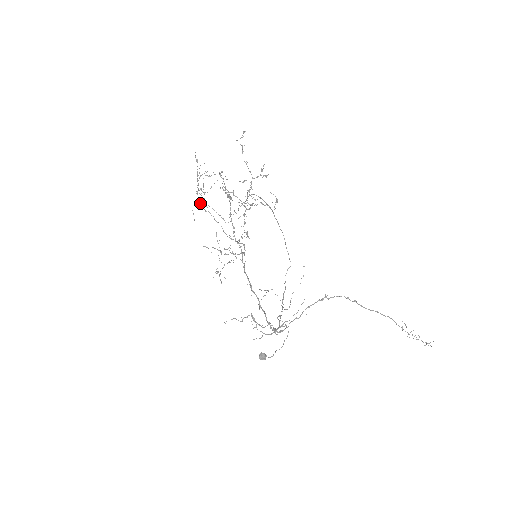
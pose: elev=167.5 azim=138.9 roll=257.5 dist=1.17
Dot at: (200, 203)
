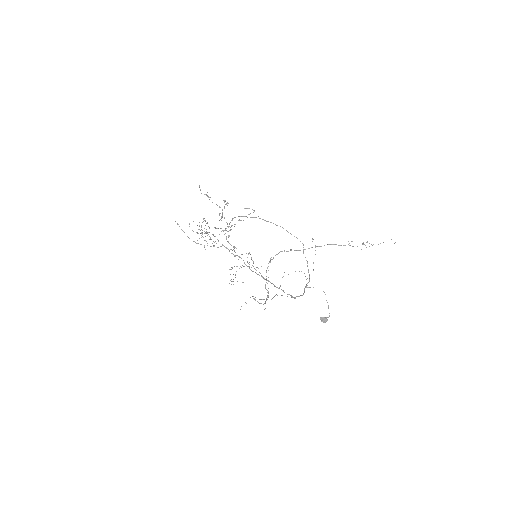
Dot at: occluded
